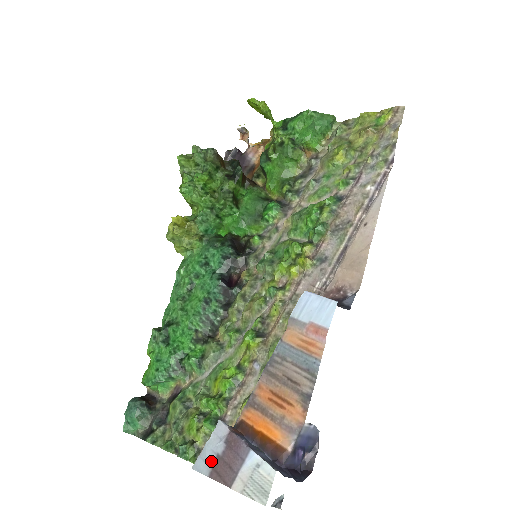
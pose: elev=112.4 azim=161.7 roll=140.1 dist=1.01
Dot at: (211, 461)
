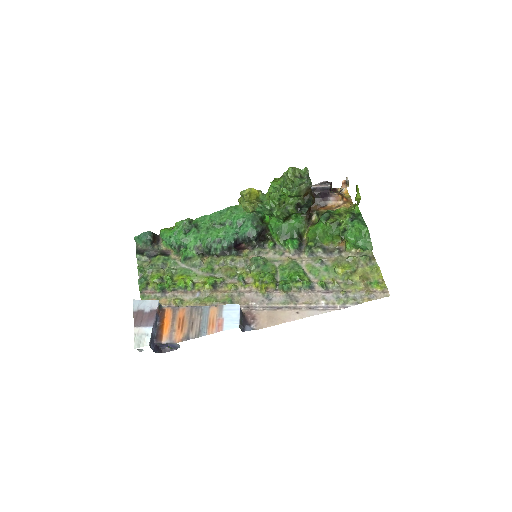
Dot at: (140, 309)
